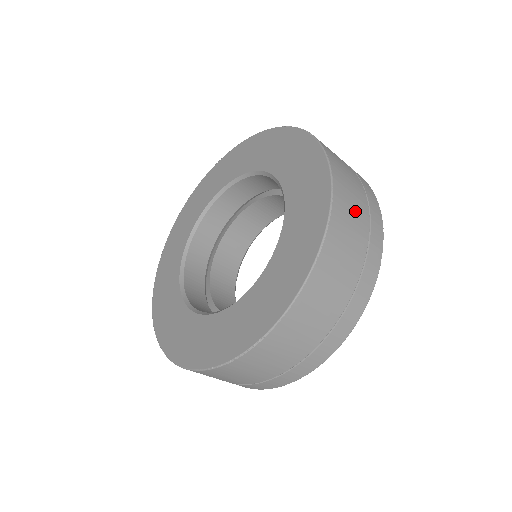
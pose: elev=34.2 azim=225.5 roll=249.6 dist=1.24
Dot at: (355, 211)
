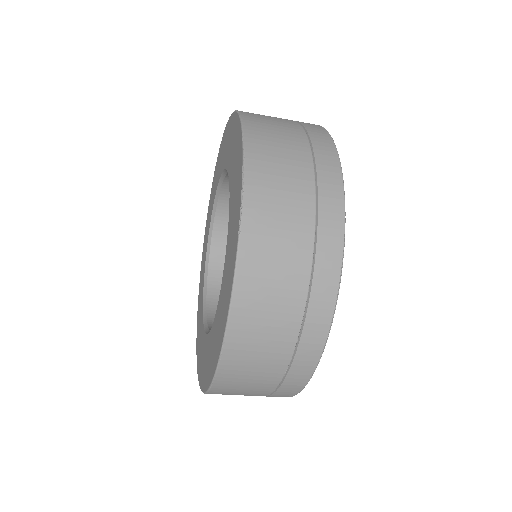
Dot at: (266, 346)
